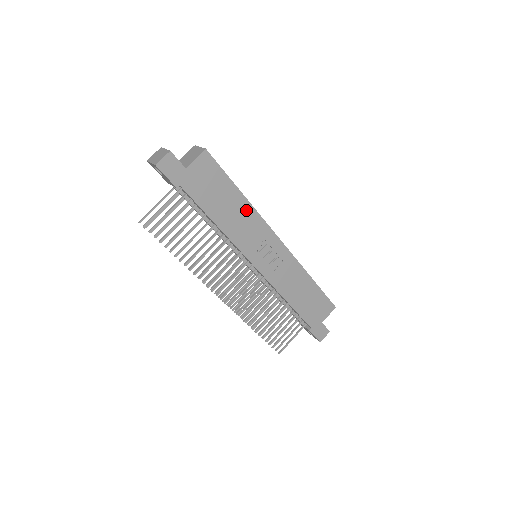
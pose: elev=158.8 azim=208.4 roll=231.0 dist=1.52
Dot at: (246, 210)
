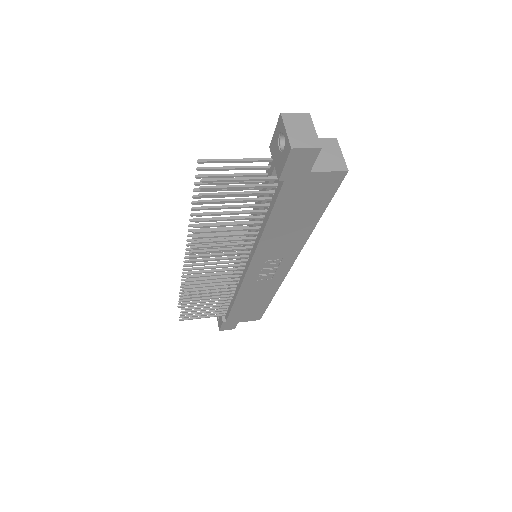
Dot at: (302, 234)
